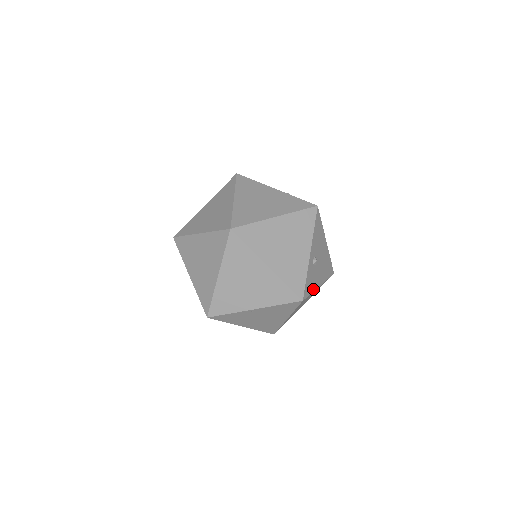
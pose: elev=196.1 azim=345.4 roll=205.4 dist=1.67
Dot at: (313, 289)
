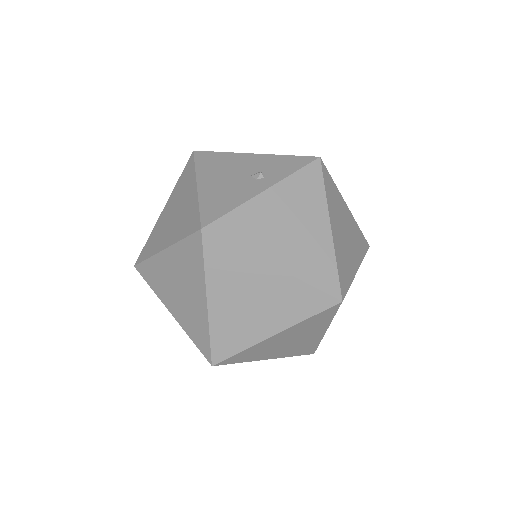
Dot at: occluded
